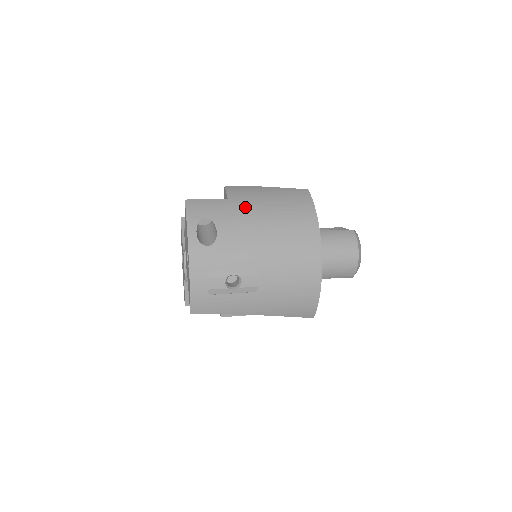
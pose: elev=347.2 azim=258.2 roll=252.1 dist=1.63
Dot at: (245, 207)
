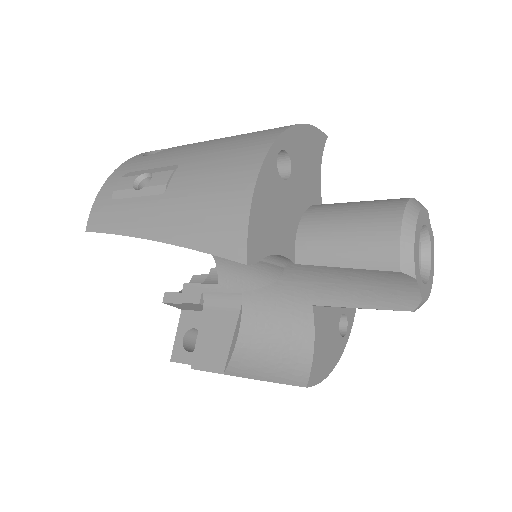
Dot at: occluded
